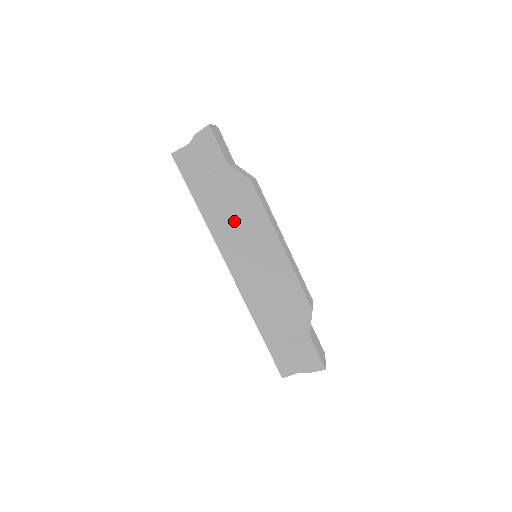
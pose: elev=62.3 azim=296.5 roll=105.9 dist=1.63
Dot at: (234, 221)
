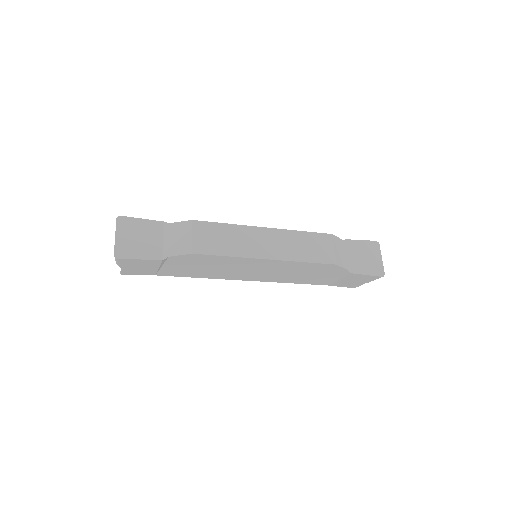
Dot at: (214, 269)
